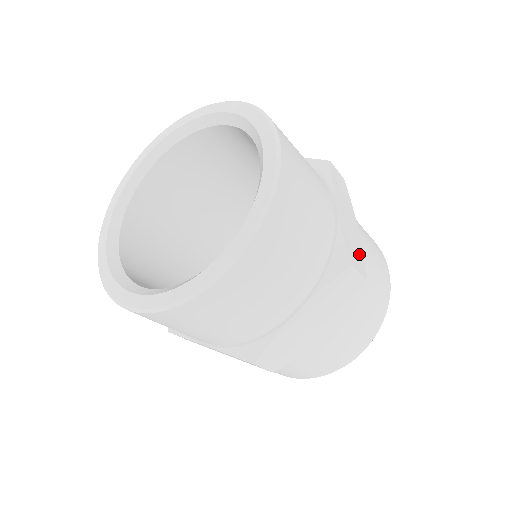
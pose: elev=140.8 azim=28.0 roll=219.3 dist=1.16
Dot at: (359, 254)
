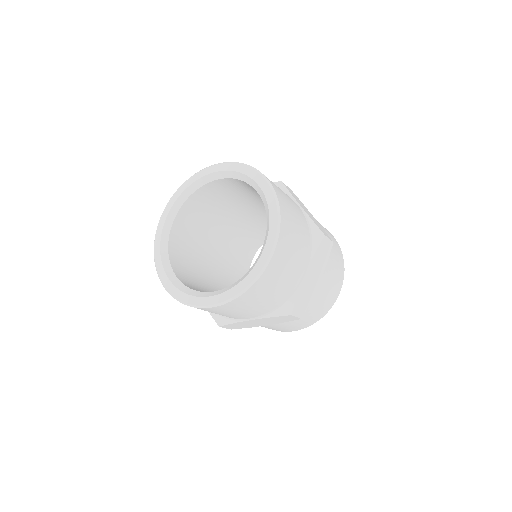
Dot at: (322, 229)
